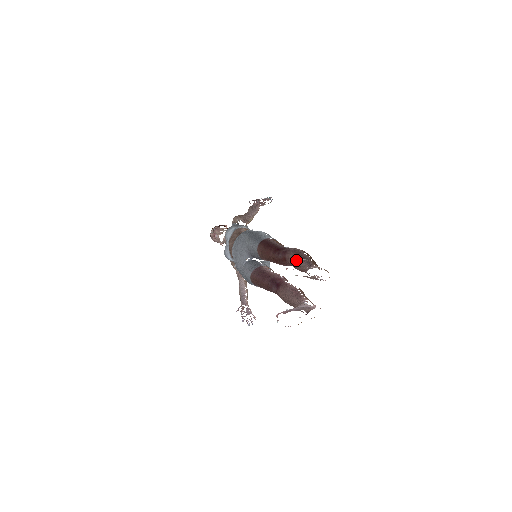
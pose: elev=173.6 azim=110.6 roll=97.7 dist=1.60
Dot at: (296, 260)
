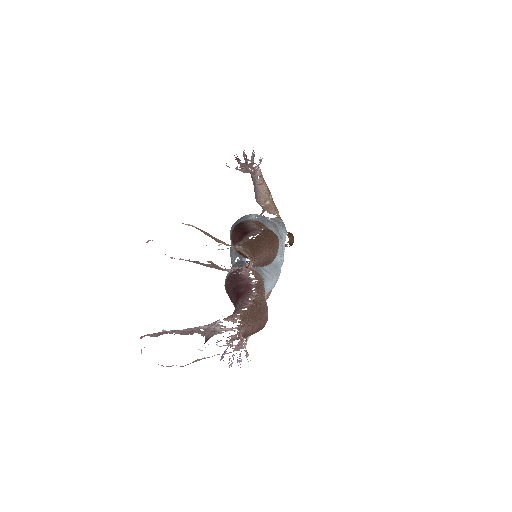
Dot at: occluded
